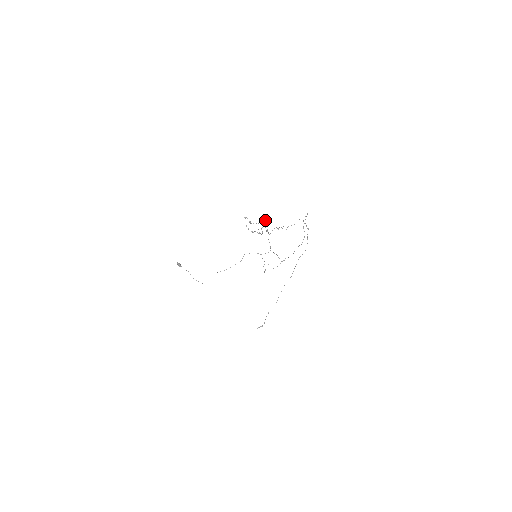
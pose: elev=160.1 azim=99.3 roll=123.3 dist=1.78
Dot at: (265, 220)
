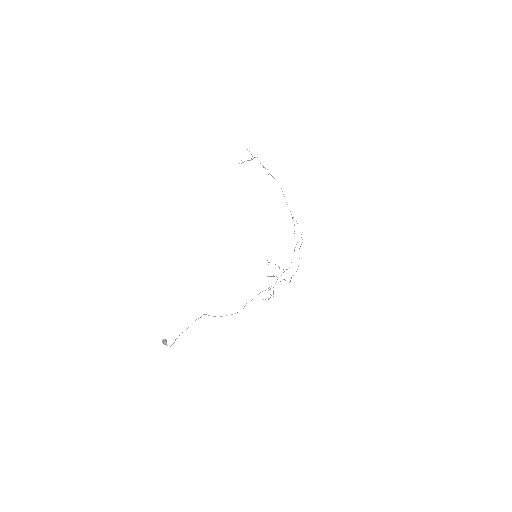
Dot at: (265, 299)
